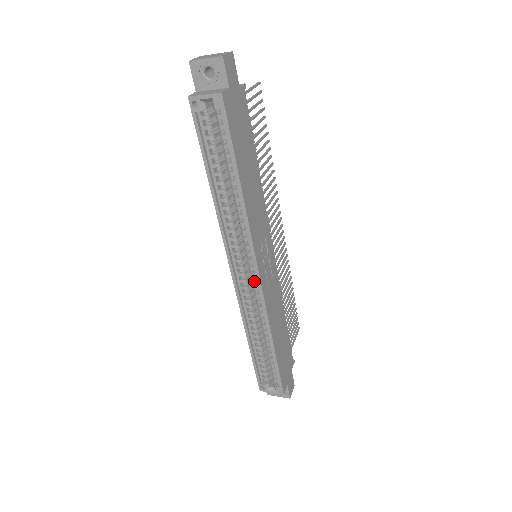
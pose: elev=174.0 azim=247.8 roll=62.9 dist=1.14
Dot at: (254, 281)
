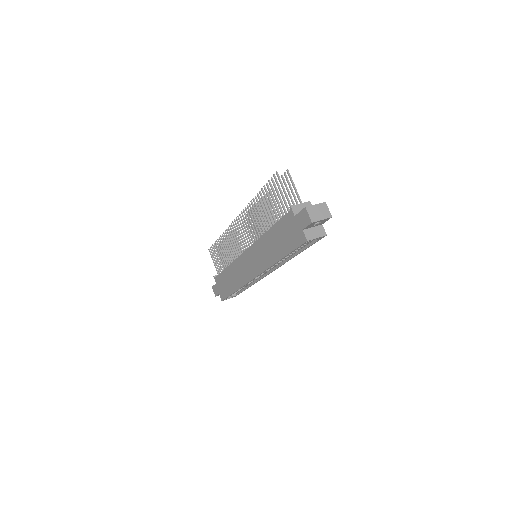
Dot at: occluded
